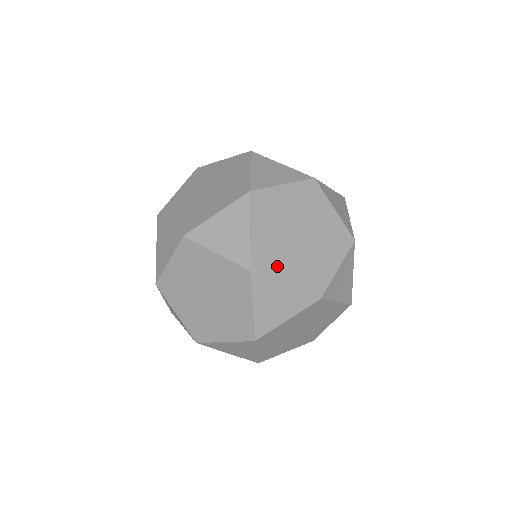
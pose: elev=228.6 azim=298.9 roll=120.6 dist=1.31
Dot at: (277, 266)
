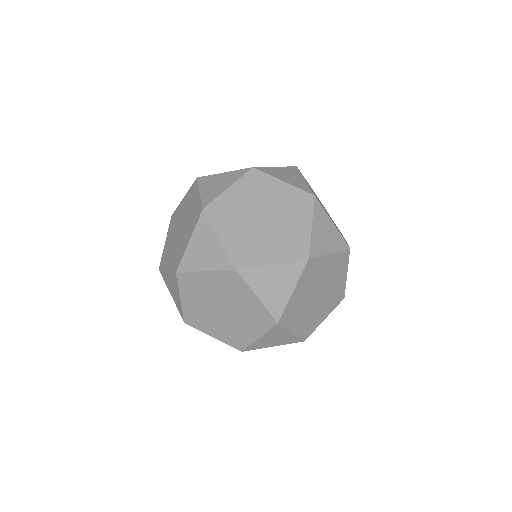
Dot at: (324, 209)
